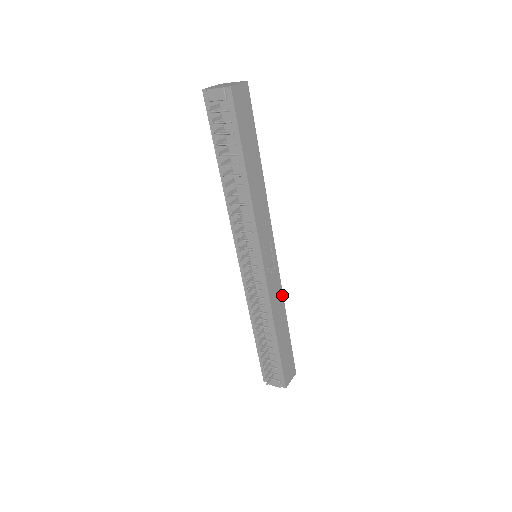
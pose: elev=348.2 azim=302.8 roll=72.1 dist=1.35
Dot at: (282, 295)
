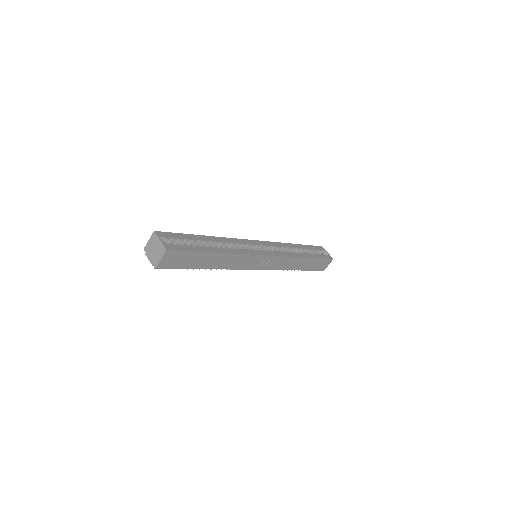
Dot at: (291, 257)
